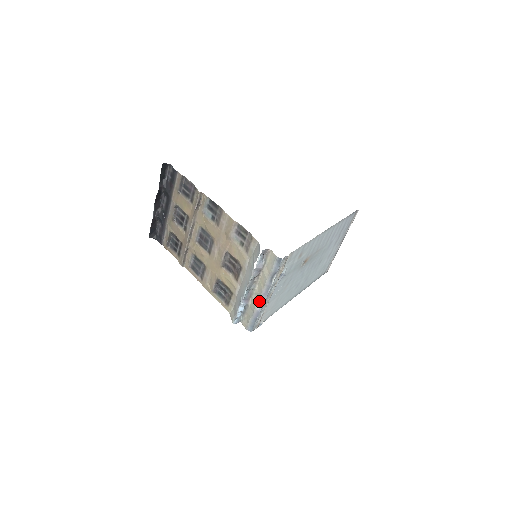
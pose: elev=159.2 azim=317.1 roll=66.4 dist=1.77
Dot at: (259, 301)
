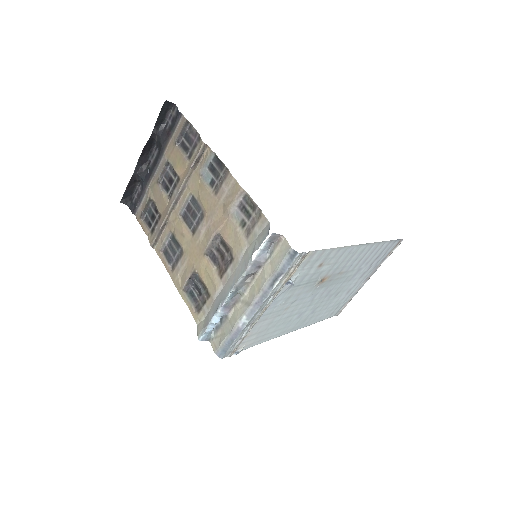
Dot at: (245, 313)
